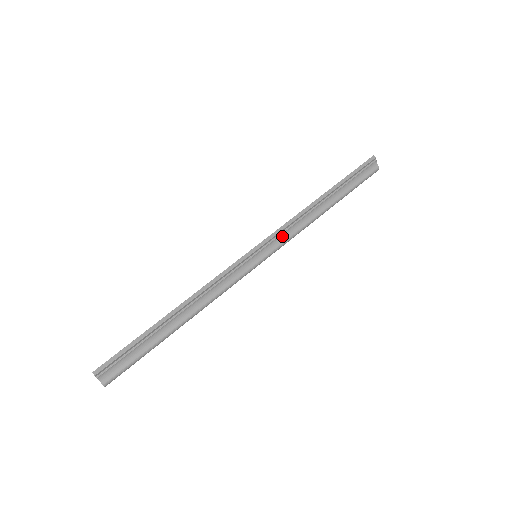
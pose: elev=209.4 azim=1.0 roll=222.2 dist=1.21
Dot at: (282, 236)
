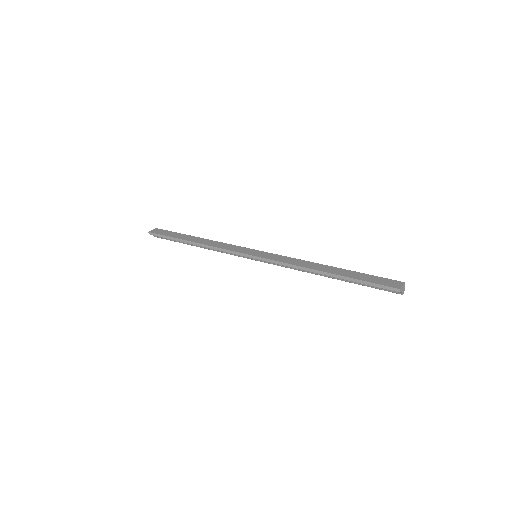
Dot at: occluded
